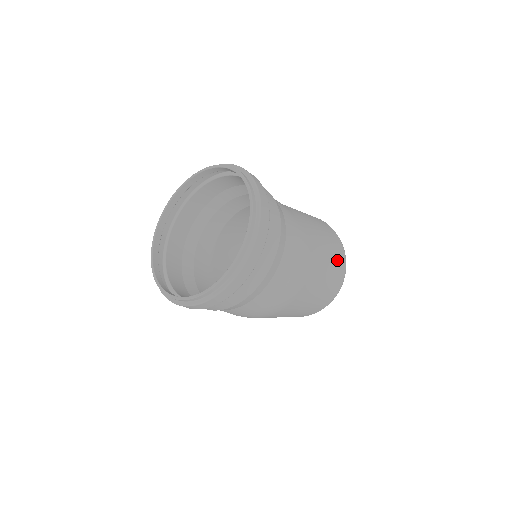
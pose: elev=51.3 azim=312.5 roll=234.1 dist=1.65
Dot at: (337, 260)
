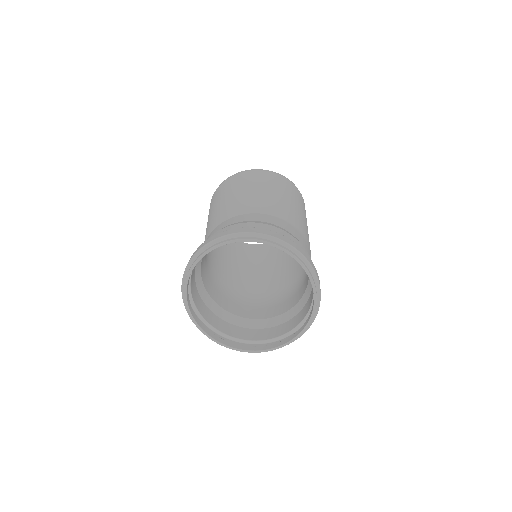
Dot at: occluded
